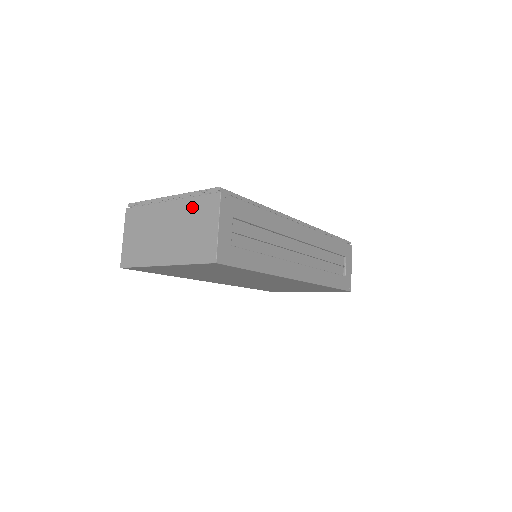
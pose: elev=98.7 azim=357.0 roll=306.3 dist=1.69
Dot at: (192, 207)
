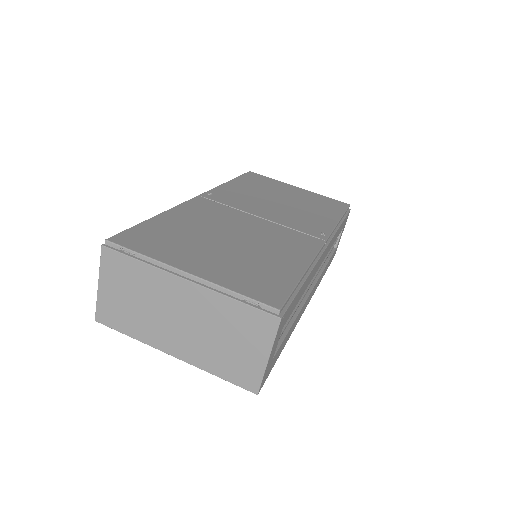
Dot at: (228, 312)
